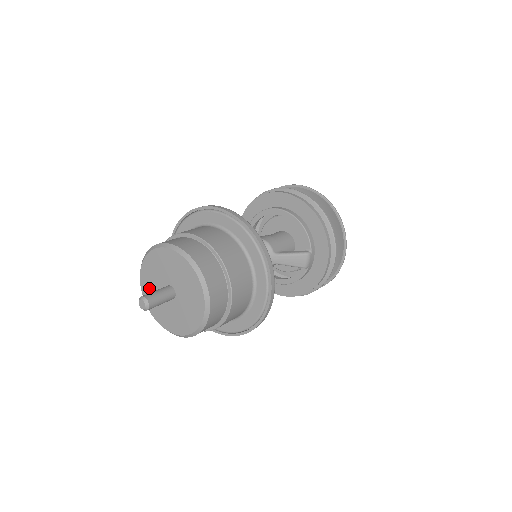
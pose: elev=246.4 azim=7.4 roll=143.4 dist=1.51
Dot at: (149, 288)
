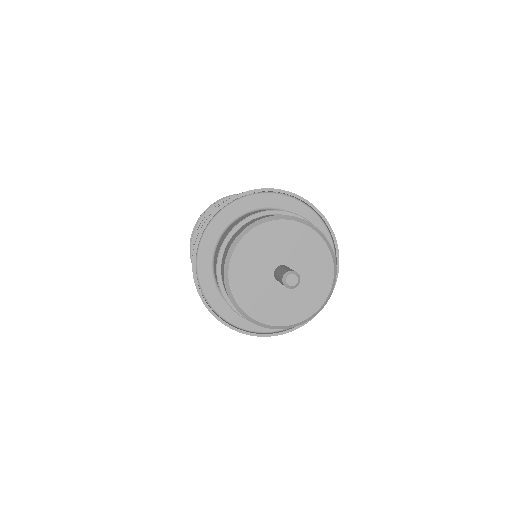
Dot at: (249, 291)
